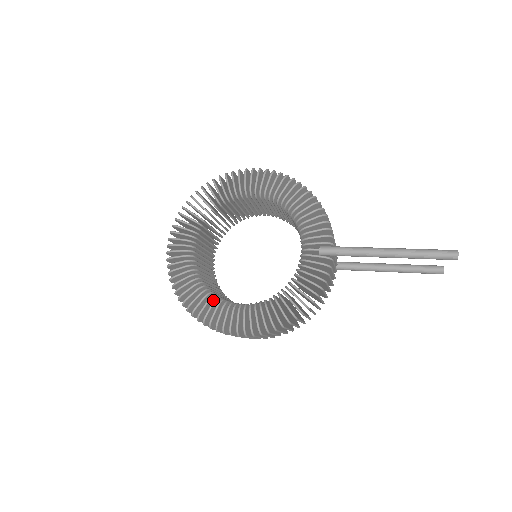
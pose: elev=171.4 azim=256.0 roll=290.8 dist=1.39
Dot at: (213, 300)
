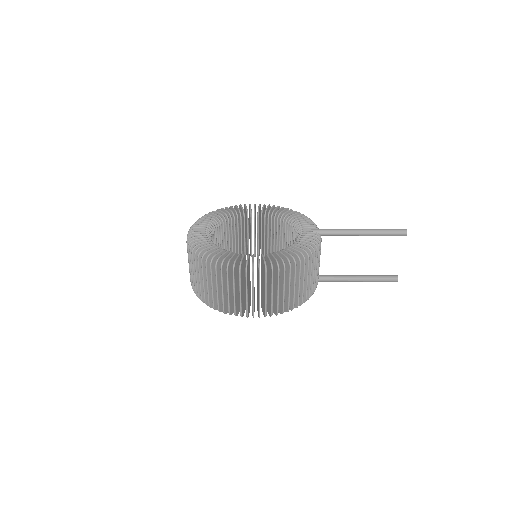
Dot at: occluded
